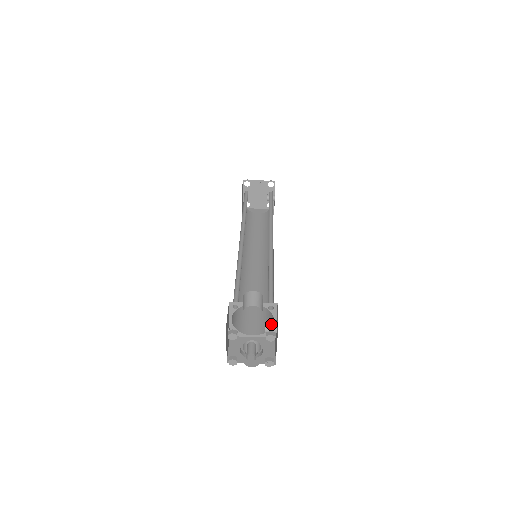
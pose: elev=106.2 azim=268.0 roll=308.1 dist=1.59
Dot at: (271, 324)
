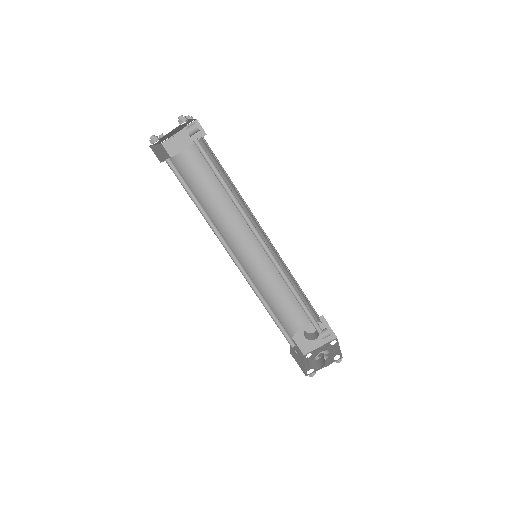
Dot at: (325, 334)
